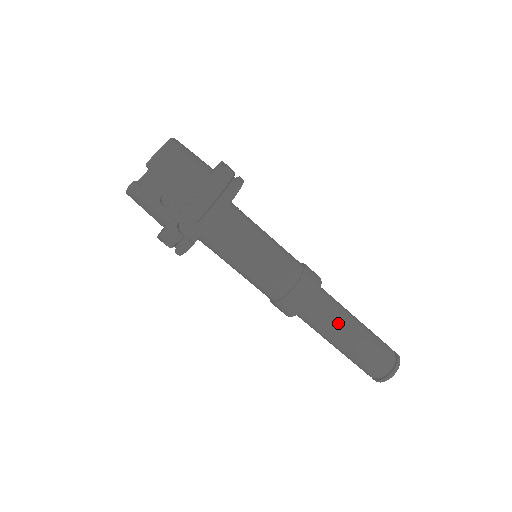
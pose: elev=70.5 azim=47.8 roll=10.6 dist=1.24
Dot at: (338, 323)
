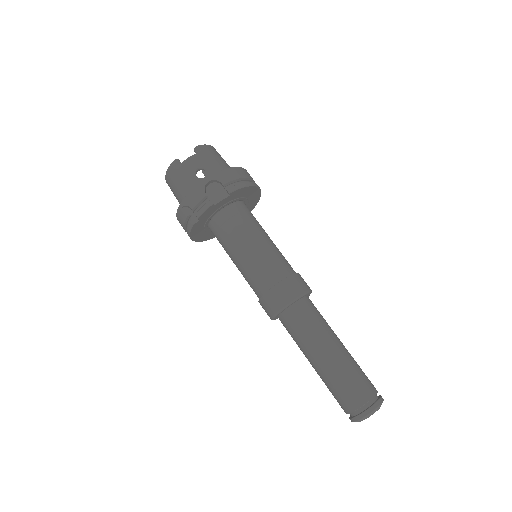
Dot at: (324, 329)
